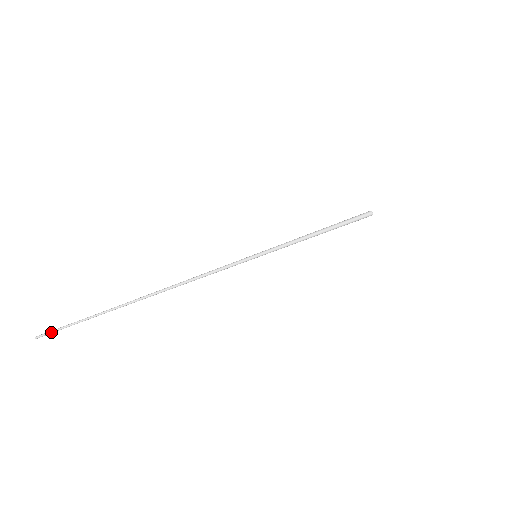
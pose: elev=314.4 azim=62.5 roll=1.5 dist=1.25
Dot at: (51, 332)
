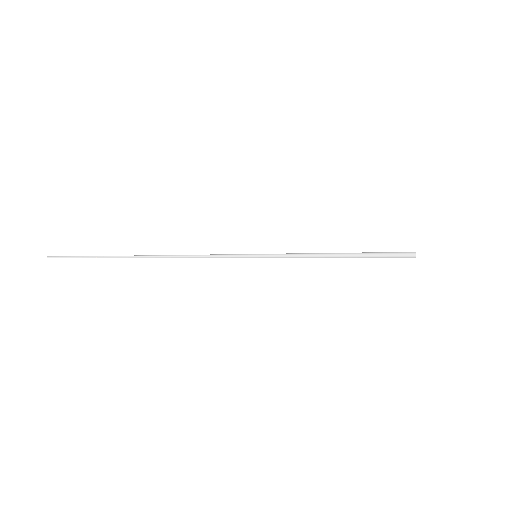
Dot at: (59, 256)
